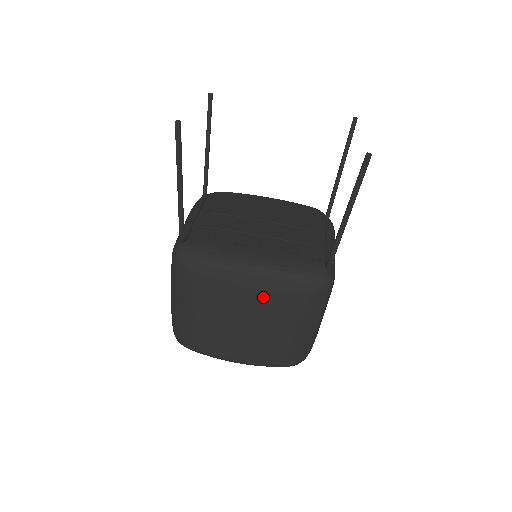
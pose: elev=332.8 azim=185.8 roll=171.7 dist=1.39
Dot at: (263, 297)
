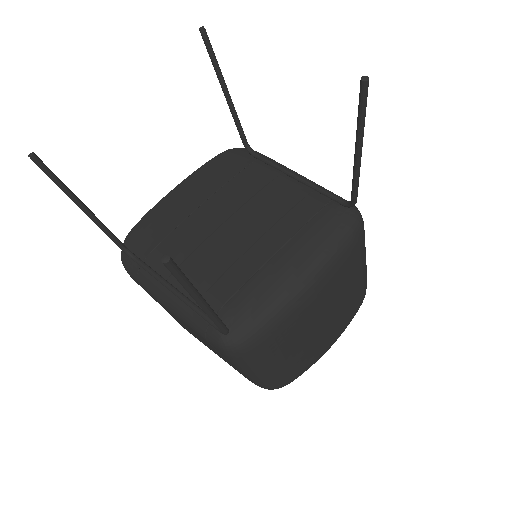
Dot at: (330, 288)
